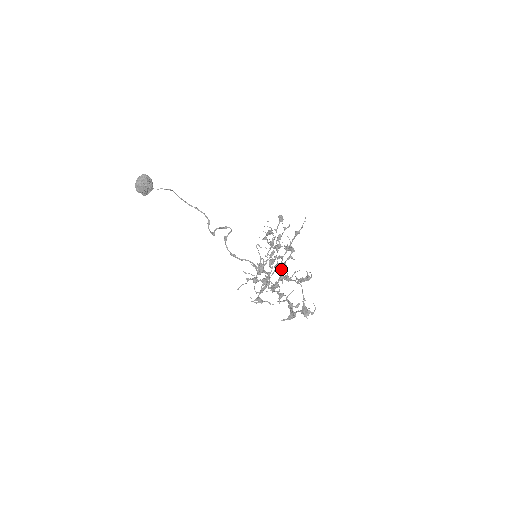
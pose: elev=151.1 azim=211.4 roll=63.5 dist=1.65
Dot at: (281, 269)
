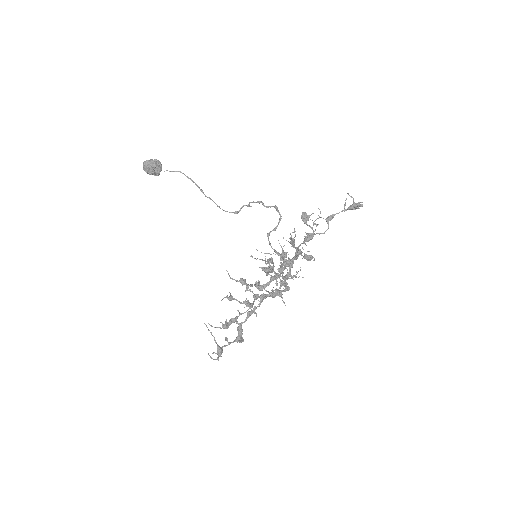
Dot at: occluded
